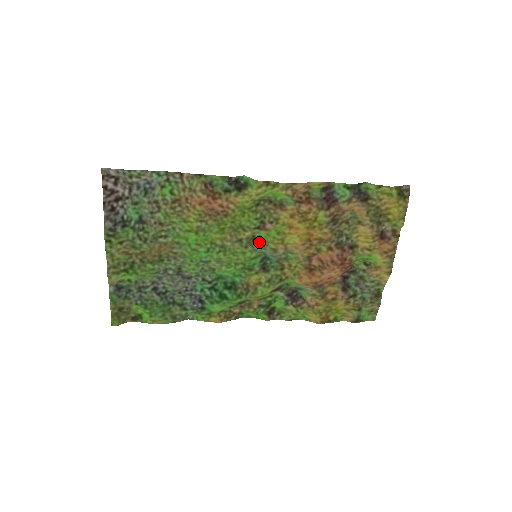
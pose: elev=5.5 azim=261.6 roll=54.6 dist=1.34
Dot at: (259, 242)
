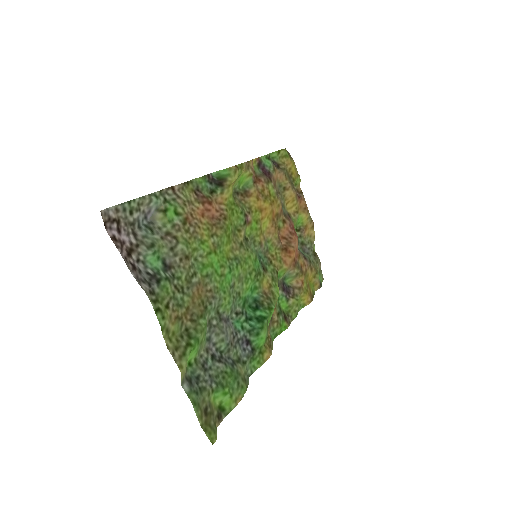
Dot at: (249, 241)
